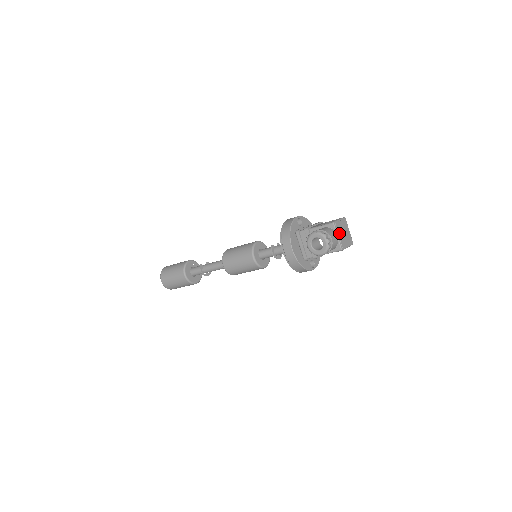
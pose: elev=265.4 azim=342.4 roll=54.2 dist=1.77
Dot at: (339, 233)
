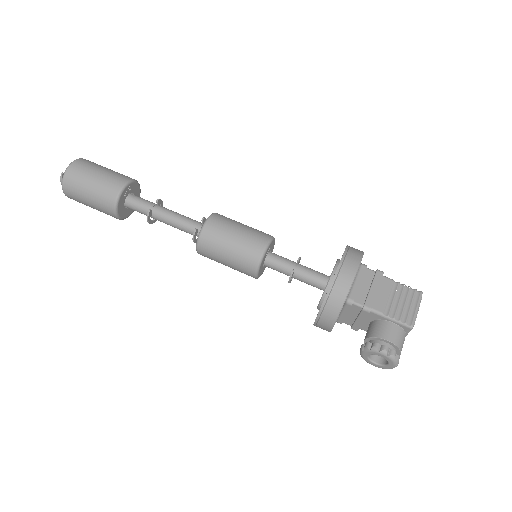
Dot at: occluded
